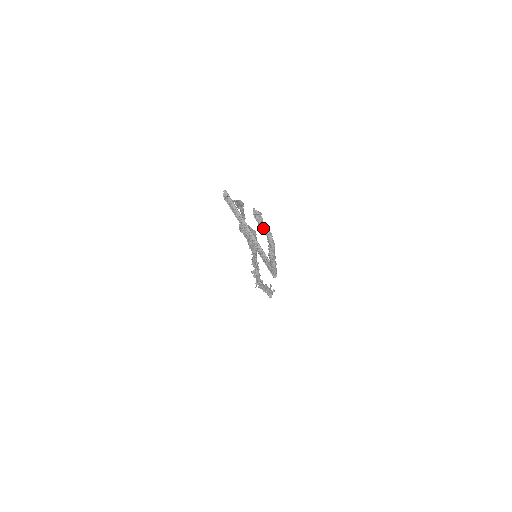
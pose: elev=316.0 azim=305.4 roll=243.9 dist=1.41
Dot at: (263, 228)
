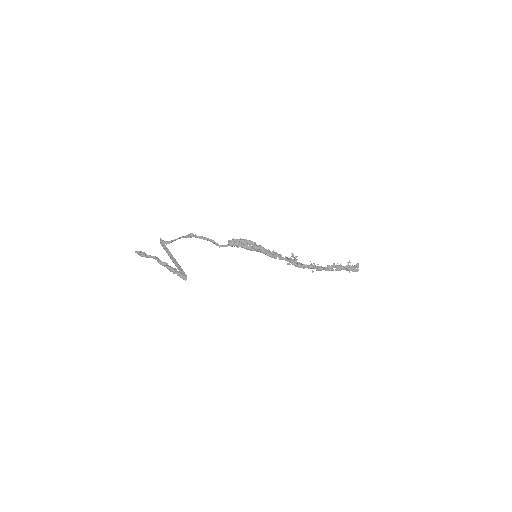
Dot at: (152, 257)
